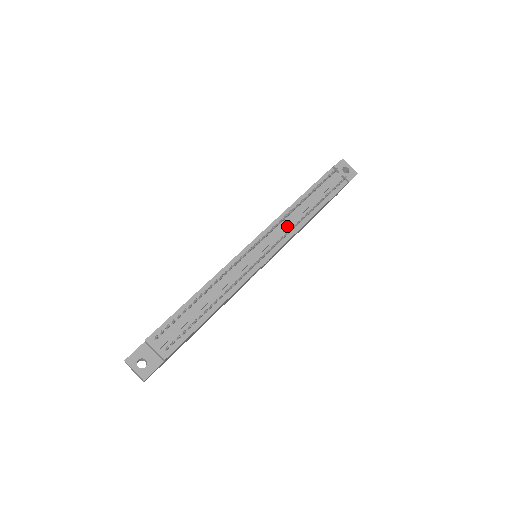
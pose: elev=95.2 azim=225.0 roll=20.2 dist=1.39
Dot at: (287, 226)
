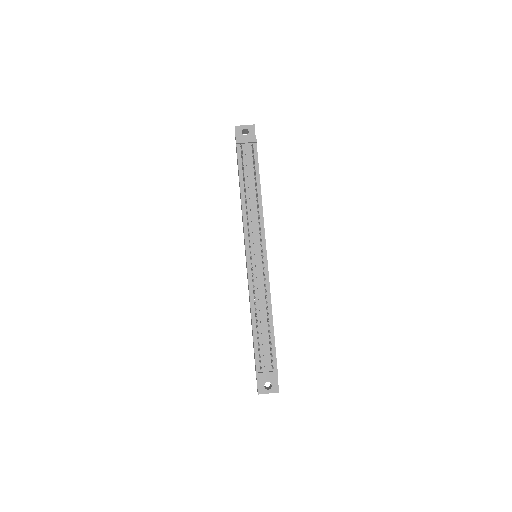
Dot at: (254, 221)
